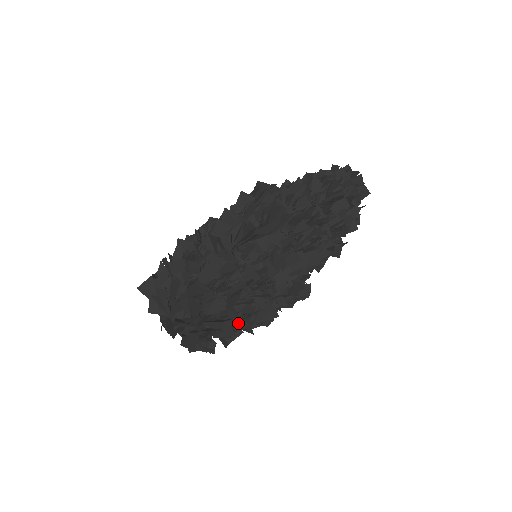
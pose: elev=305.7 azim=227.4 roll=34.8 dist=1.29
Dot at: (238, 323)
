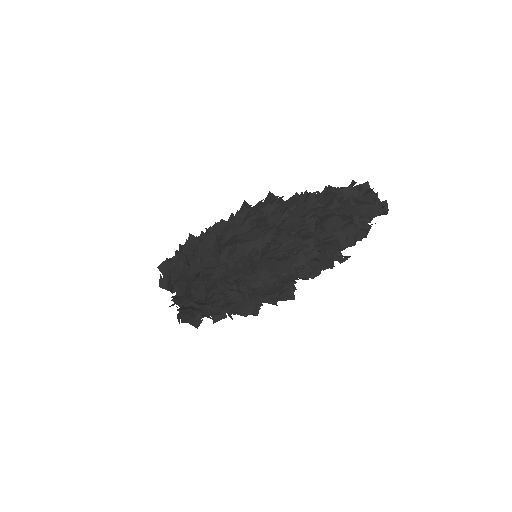
Dot at: (221, 309)
